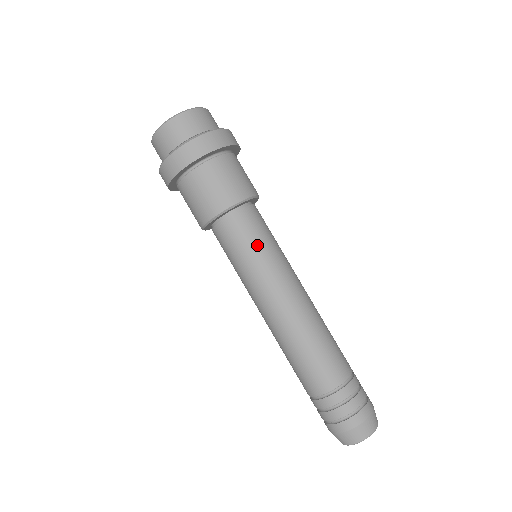
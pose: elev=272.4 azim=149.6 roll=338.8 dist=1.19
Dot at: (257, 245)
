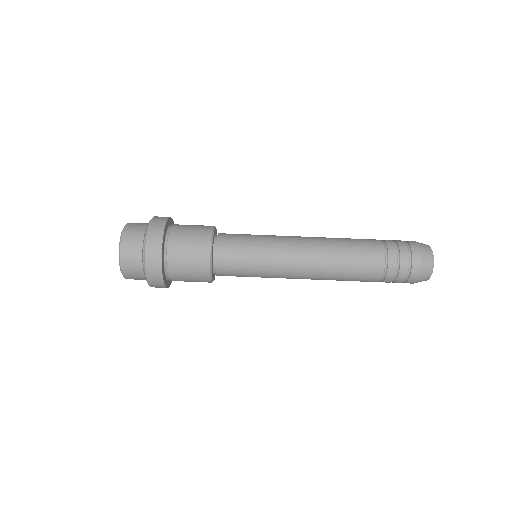
Dot at: (249, 260)
